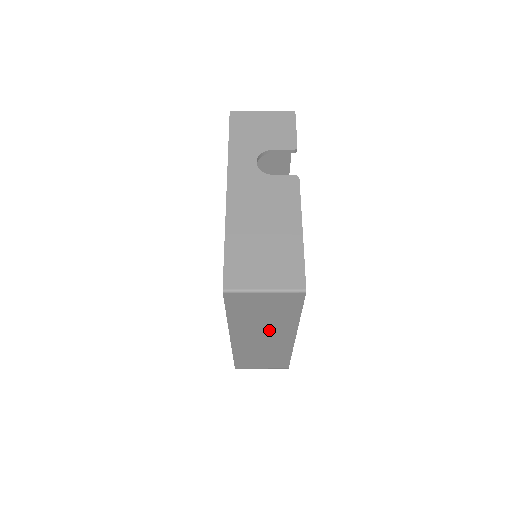
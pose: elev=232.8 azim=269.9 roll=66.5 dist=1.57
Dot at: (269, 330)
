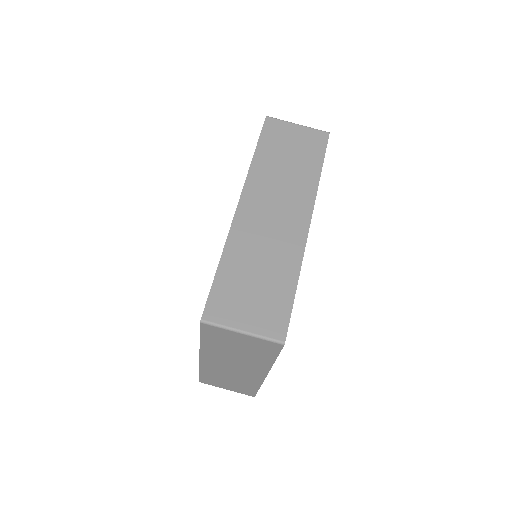
Dot at: (286, 193)
